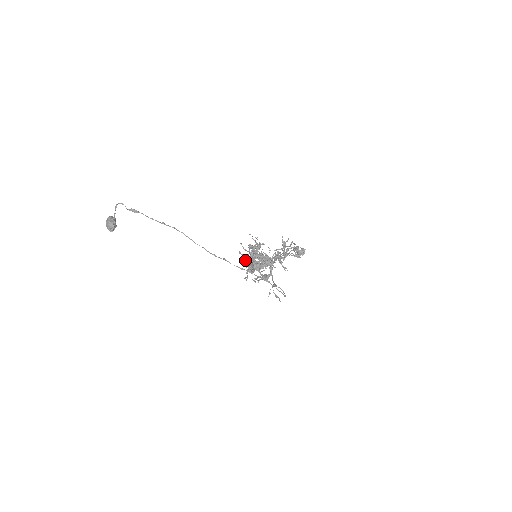
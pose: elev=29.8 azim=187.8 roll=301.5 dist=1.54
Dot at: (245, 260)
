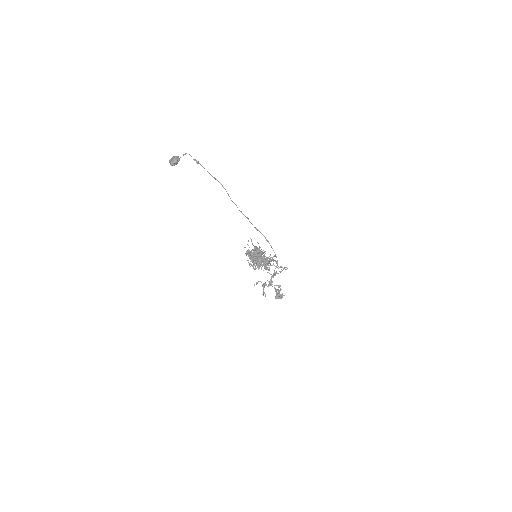
Dot at: occluded
